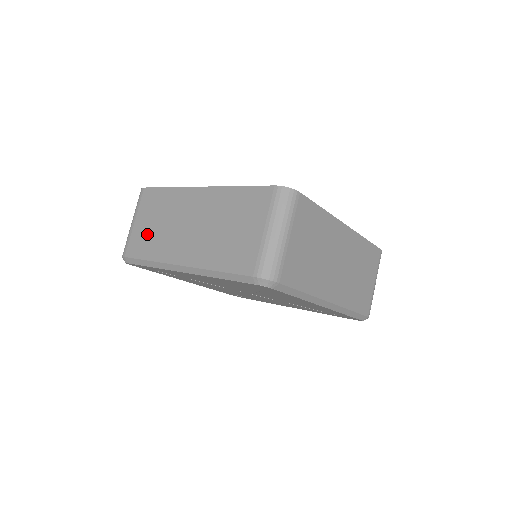
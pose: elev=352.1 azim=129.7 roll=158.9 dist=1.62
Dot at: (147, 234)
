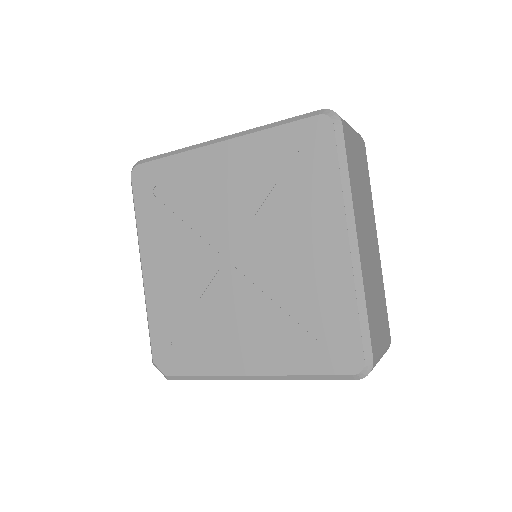
Dot at: occluded
